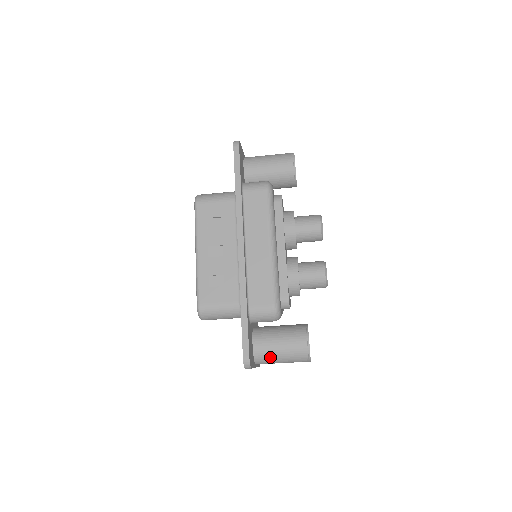
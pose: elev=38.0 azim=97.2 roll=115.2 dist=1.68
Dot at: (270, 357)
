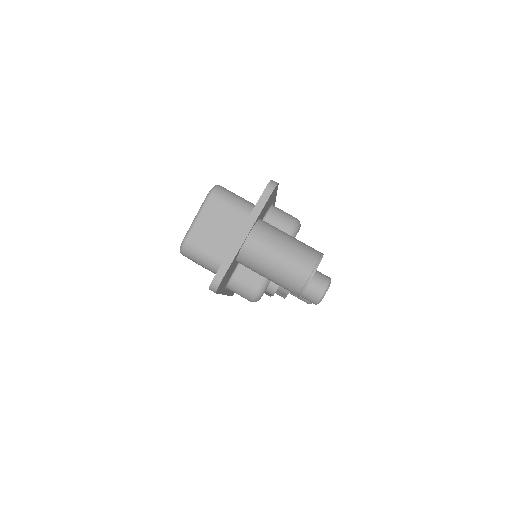
Dot at: (276, 232)
